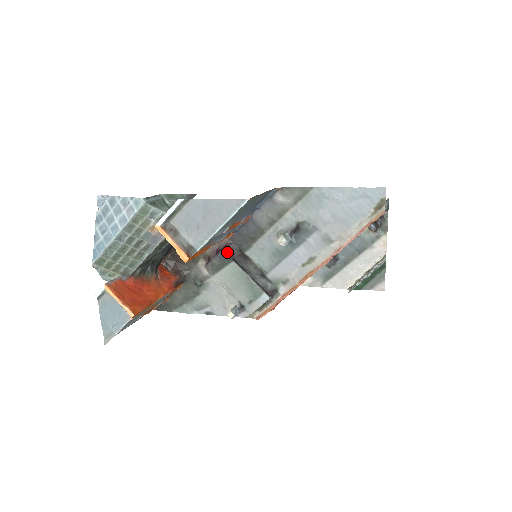
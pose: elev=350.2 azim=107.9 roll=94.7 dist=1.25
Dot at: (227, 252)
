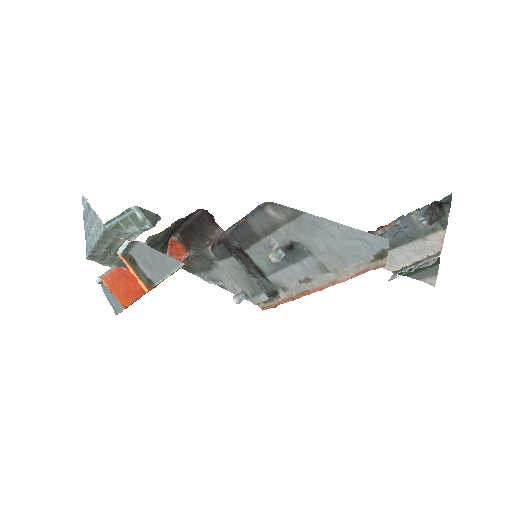
Dot at: (227, 246)
